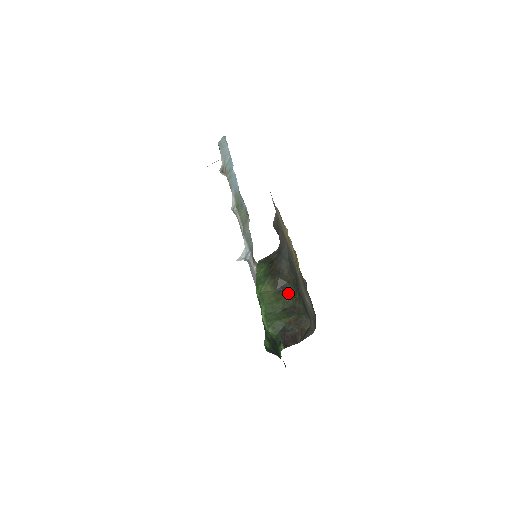
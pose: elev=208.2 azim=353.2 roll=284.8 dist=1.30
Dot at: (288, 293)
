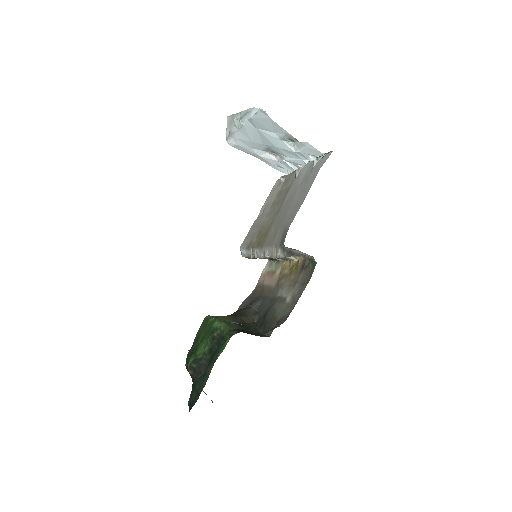
Dot at: (246, 327)
